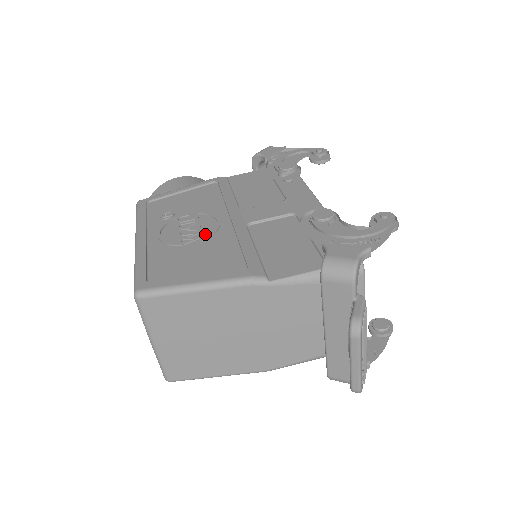
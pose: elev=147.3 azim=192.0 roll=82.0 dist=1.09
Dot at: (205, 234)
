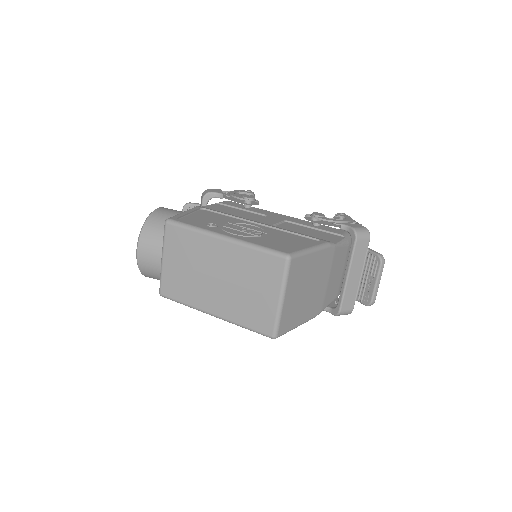
Dot at: (261, 231)
